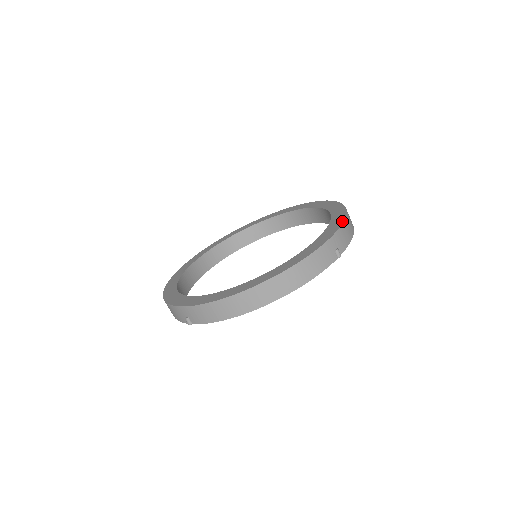
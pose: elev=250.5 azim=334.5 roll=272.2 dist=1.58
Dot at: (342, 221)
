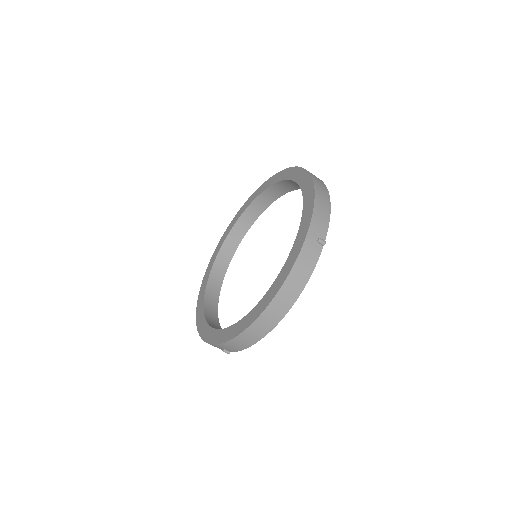
Dot at: (312, 204)
